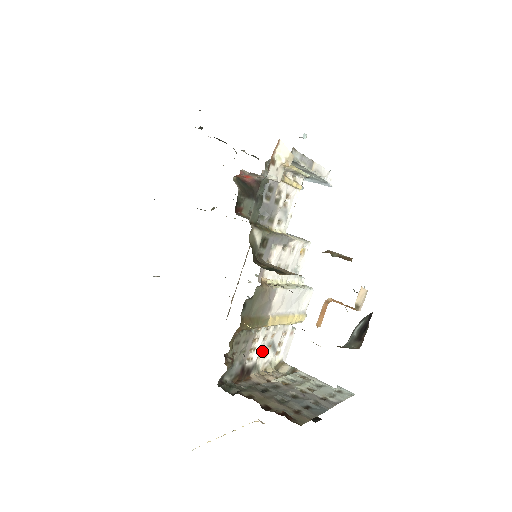
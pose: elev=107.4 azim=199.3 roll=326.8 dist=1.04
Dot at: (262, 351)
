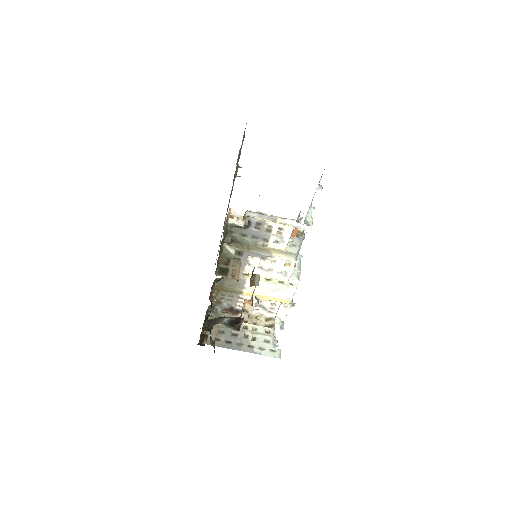
Dot at: occluded
